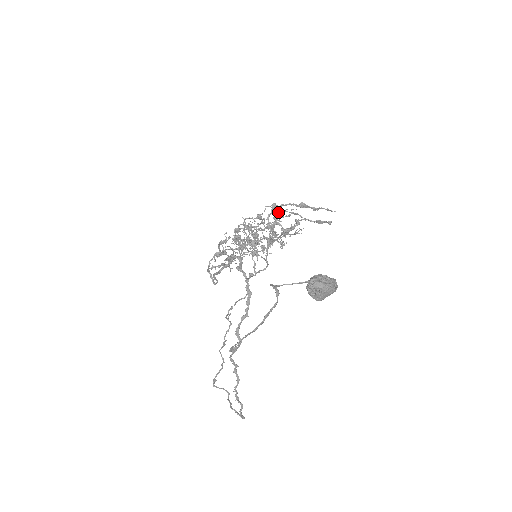
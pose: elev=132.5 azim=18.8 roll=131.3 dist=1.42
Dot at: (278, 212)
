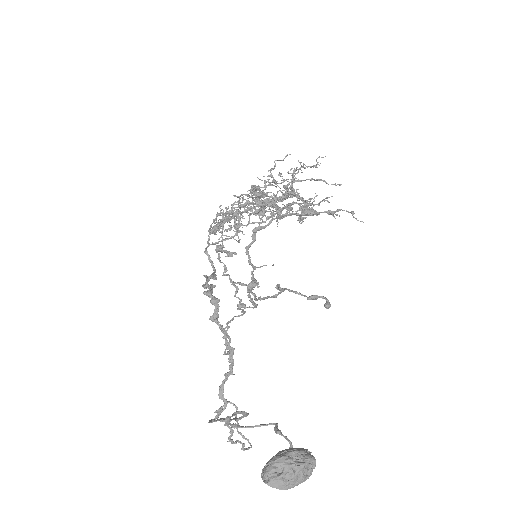
Dot at: (288, 183)
